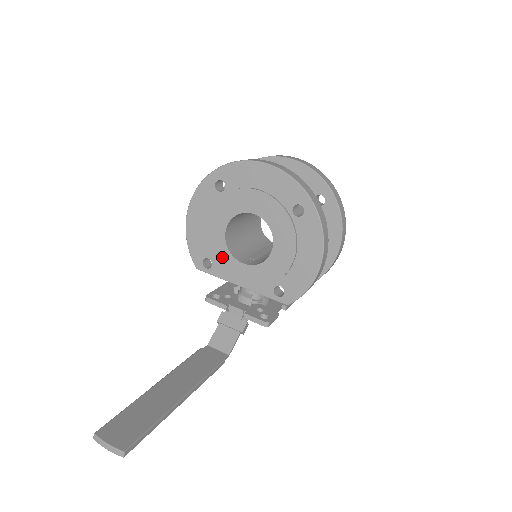
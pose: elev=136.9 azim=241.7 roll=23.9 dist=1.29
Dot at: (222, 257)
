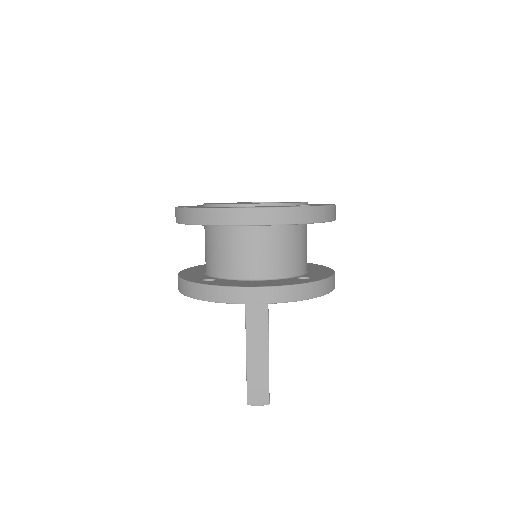
Dot at: occluded
